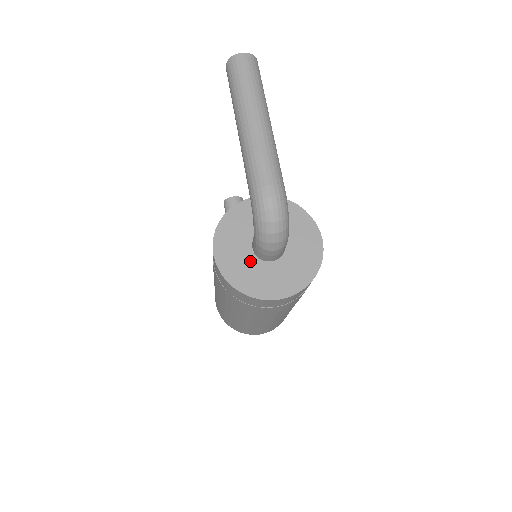
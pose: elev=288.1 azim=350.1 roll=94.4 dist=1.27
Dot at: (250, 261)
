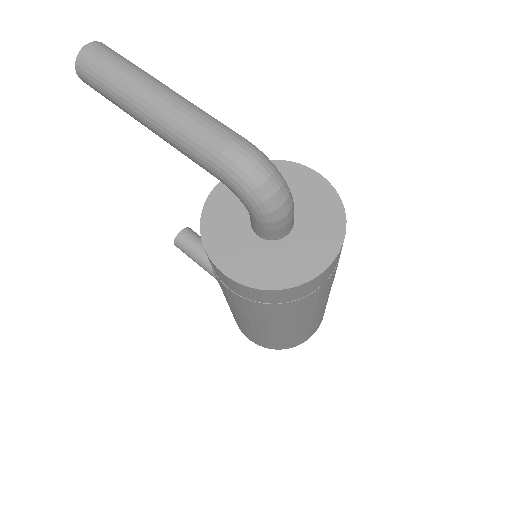
Dot at: (268, 250)
